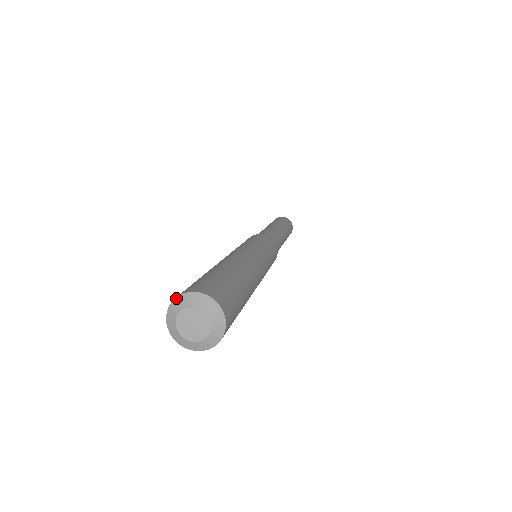
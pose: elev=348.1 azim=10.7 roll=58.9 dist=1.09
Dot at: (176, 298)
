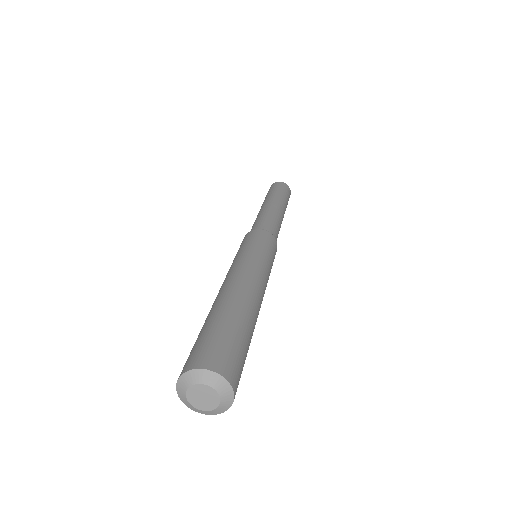
Dot at: (176, 385)
